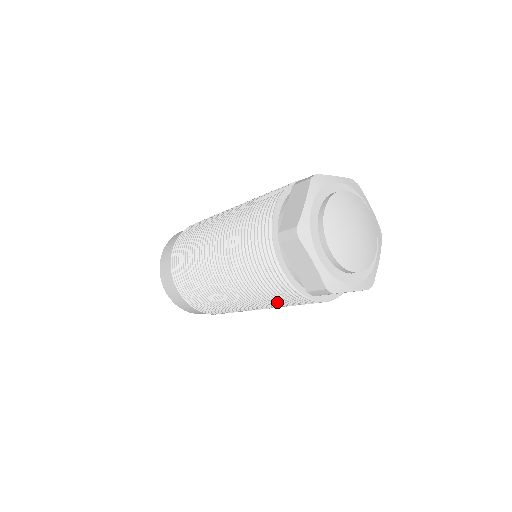
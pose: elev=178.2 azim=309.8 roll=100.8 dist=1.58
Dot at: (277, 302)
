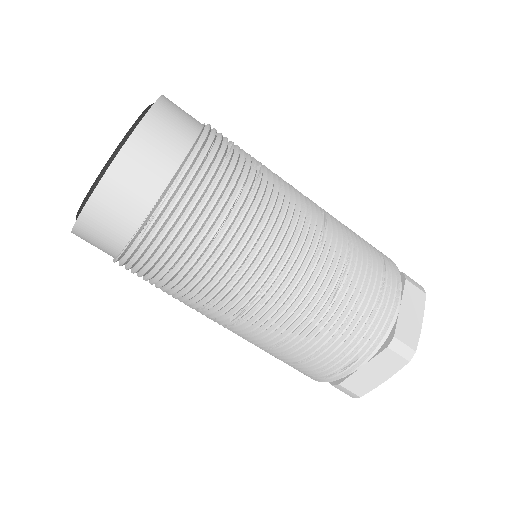
Dot at: occluded
